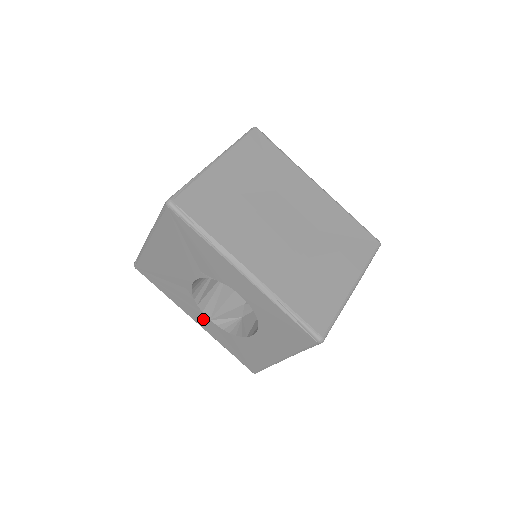
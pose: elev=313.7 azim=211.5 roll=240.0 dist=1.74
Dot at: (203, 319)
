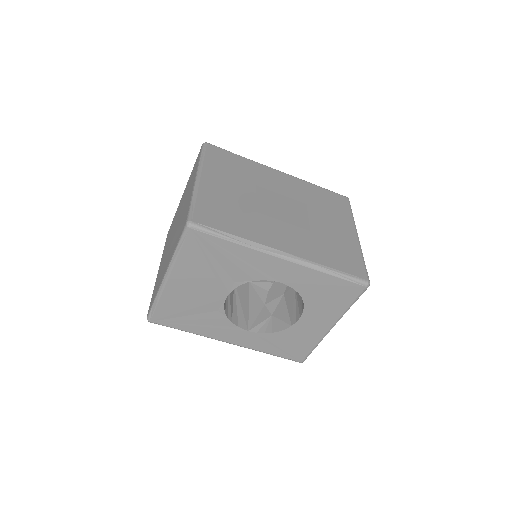
Dot at: (240, 335)
